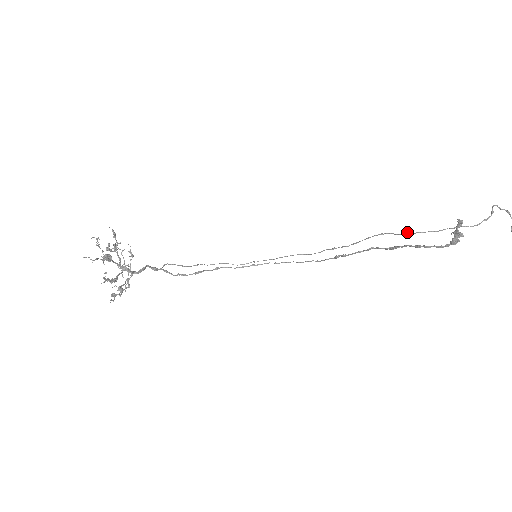
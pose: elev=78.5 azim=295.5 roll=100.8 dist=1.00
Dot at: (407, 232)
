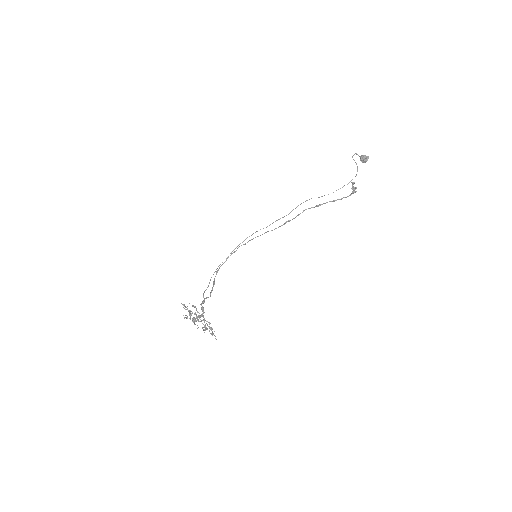
Dot at: (324, 195)
